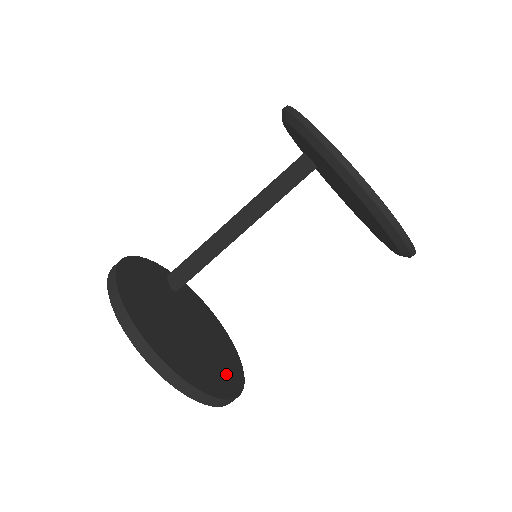
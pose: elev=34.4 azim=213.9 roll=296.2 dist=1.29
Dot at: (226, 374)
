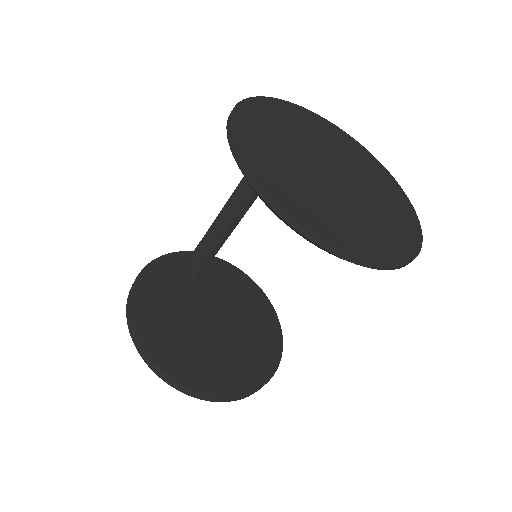
Dot at: (262, 351)
